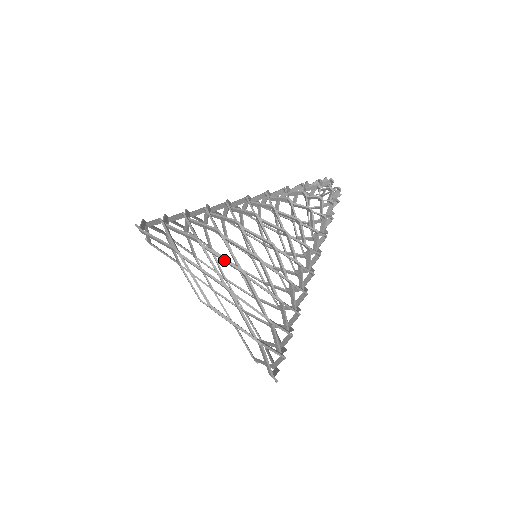
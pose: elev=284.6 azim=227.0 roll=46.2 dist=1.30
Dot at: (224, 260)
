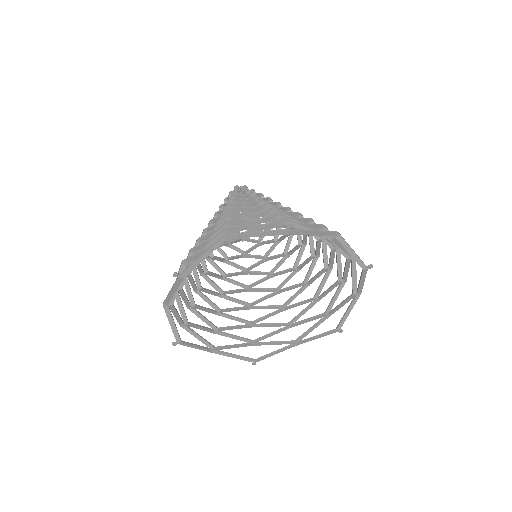
Dot at: (255, 221)
